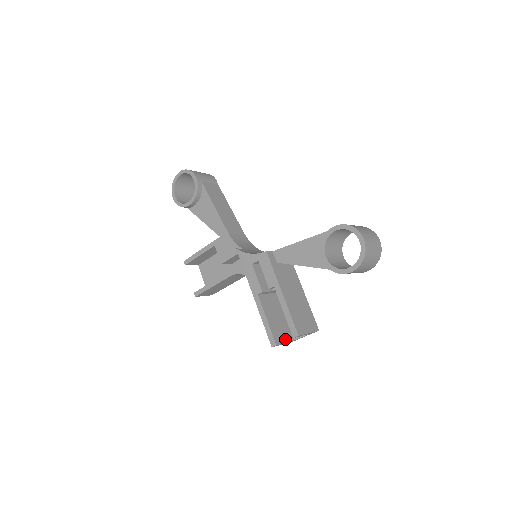
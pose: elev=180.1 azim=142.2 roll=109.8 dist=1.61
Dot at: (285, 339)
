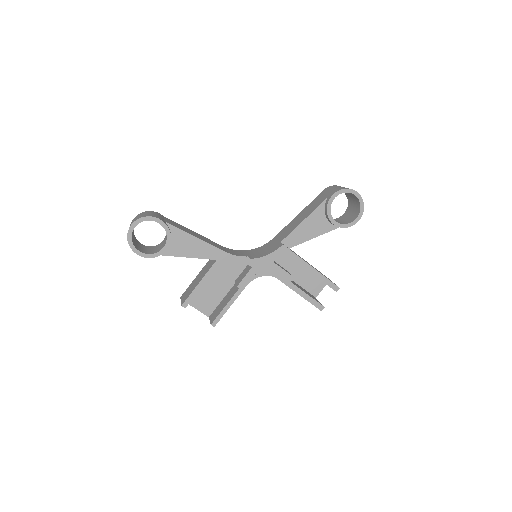
Dot at: (317, 300)
